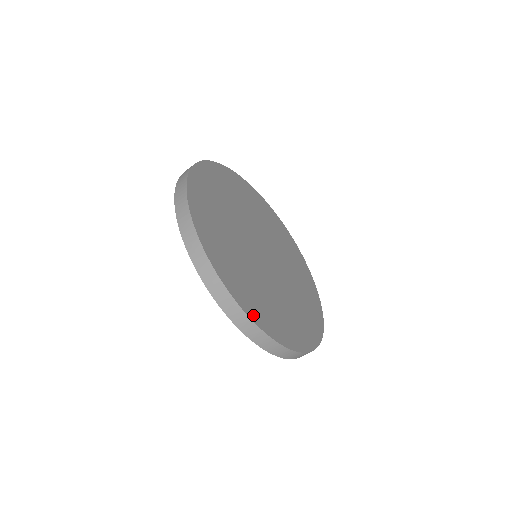
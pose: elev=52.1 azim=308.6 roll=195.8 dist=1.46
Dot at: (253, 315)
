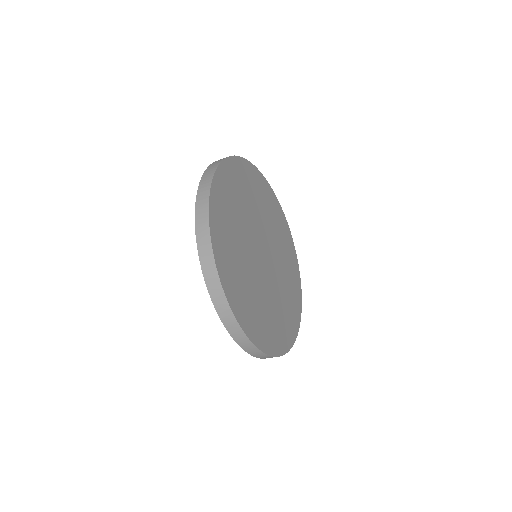
Dot at: (253, 337)
